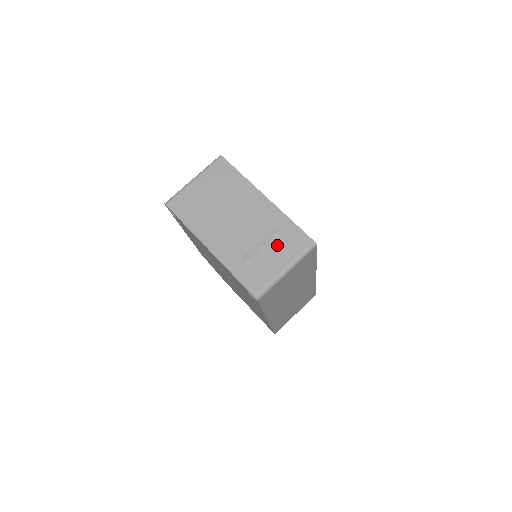
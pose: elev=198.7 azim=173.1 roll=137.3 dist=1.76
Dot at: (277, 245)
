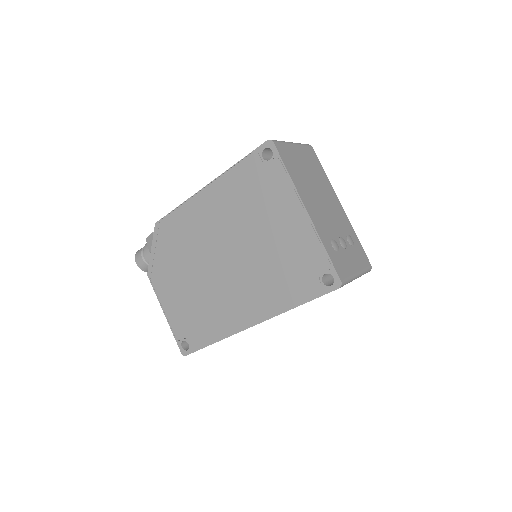
Dot at: (352, 250)
